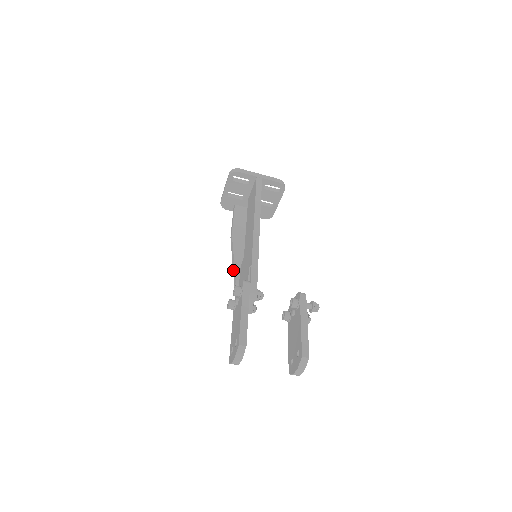
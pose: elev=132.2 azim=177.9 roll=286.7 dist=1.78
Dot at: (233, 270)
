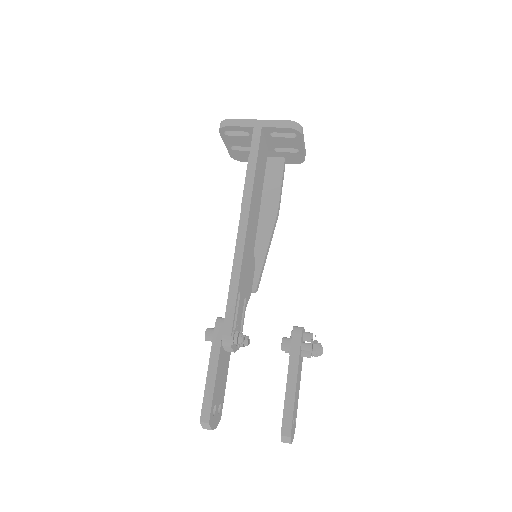
Dot at: occluded
